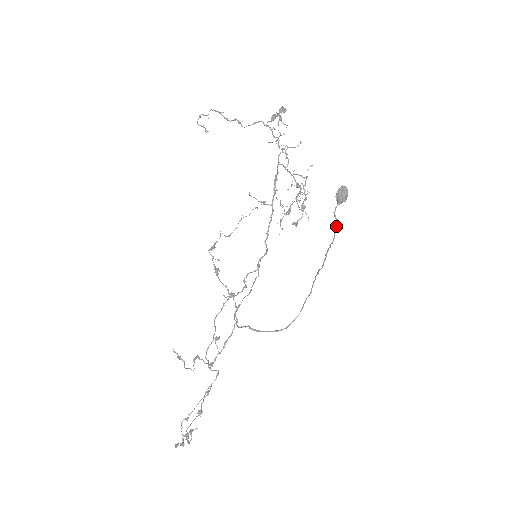
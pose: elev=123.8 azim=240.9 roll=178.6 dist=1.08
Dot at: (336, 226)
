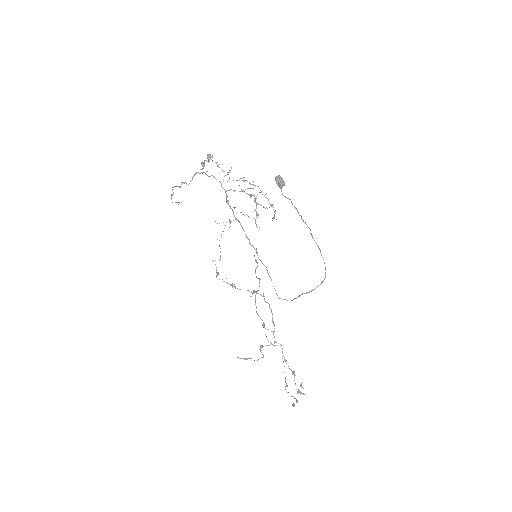
Dot at: (291, 202)
